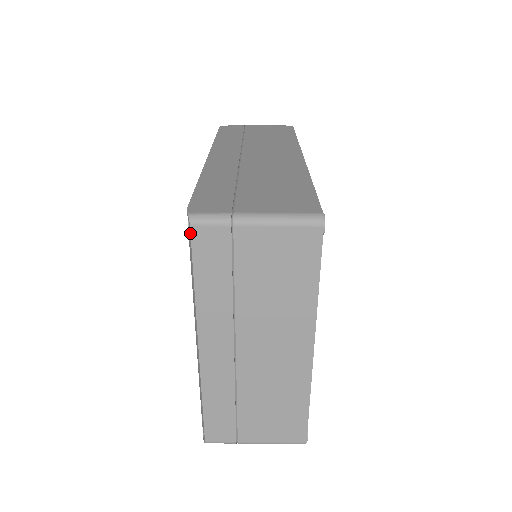
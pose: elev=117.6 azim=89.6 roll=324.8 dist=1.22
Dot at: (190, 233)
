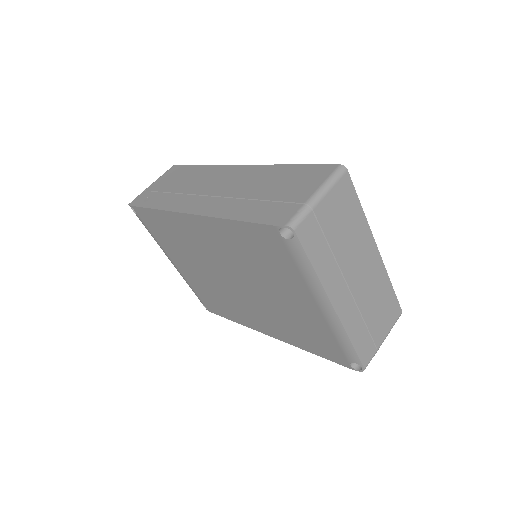
Dot at: (296, 235)
